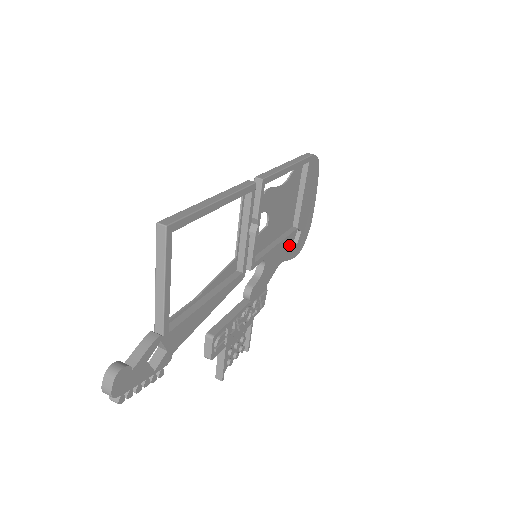
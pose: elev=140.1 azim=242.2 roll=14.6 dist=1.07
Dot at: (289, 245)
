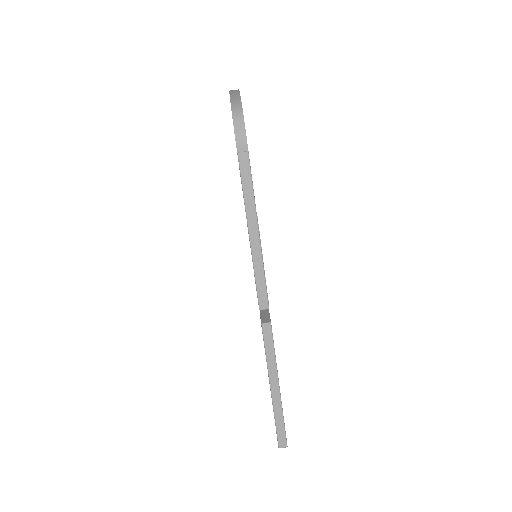
Dot at: occluded
